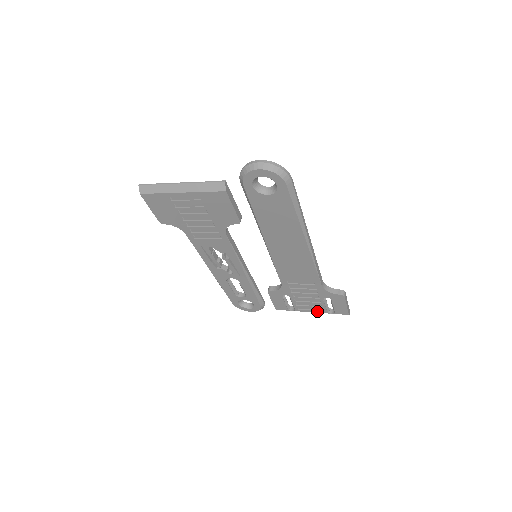
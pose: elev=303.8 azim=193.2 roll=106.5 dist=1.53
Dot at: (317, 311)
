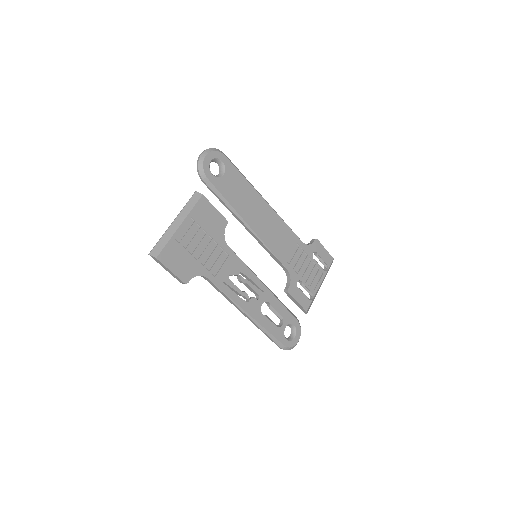
Dot at: (321, 278)
